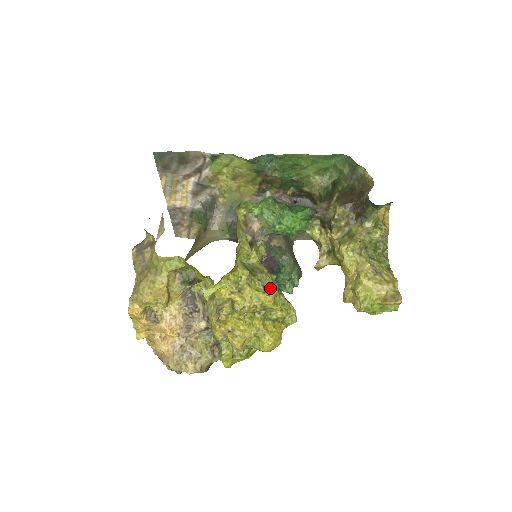
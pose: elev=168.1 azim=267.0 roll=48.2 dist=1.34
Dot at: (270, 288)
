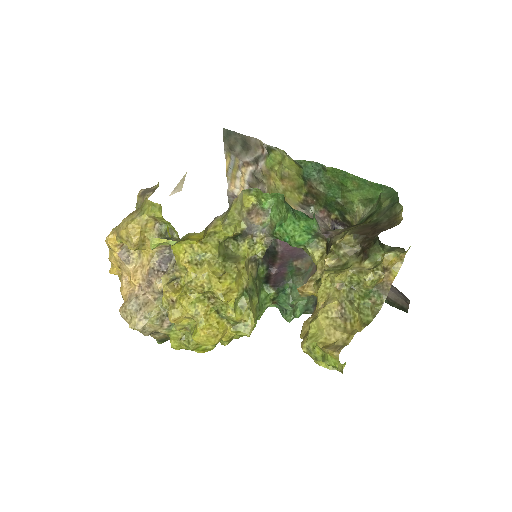
Dot at: (228, 278)
